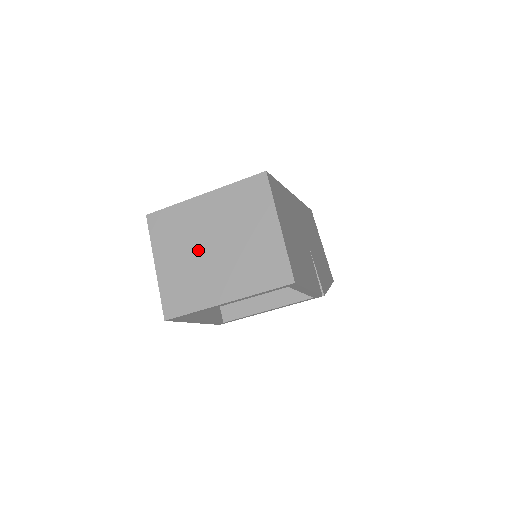
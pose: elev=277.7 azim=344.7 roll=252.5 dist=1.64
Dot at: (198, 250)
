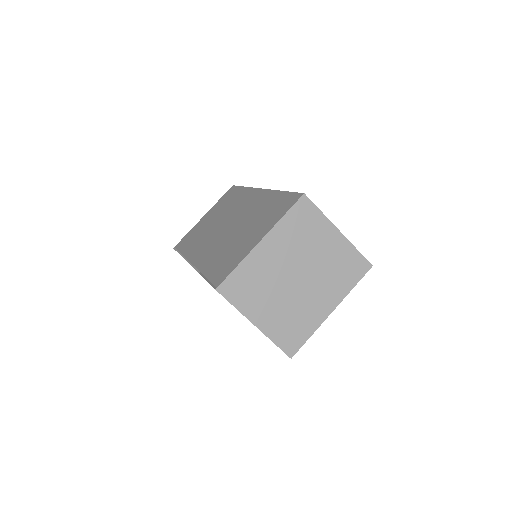
Dot at: (285, 289)
